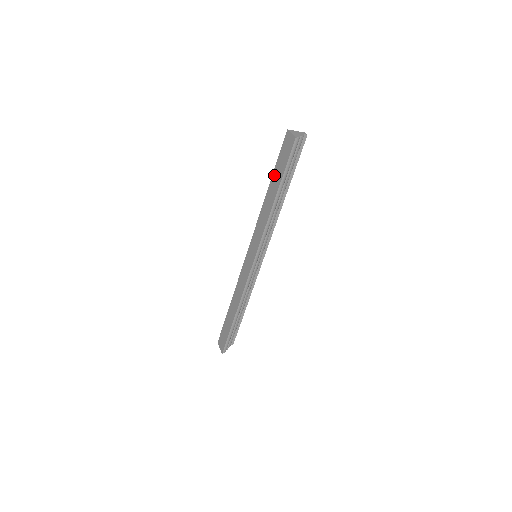
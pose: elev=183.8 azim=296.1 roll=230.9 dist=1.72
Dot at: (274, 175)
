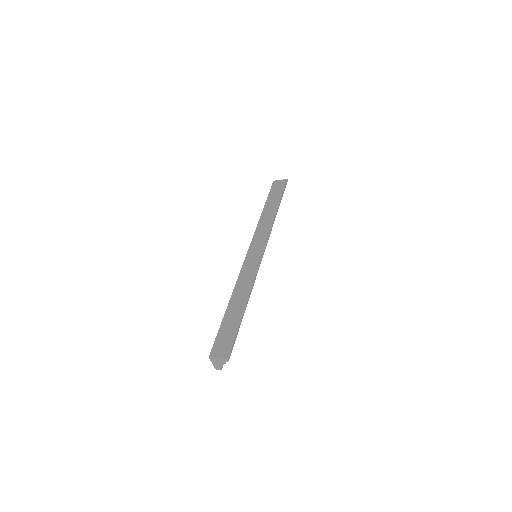
Dot at: (269, 200)
